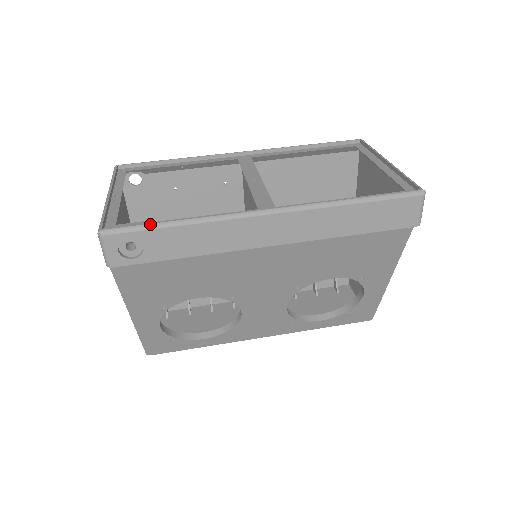
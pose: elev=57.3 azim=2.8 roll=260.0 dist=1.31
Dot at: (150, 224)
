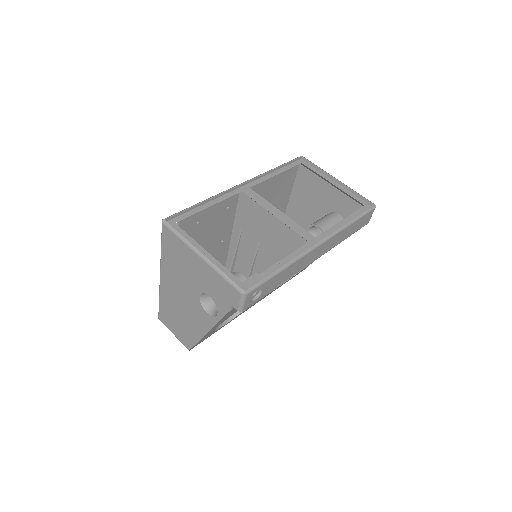
Dot at: (269, 276)
